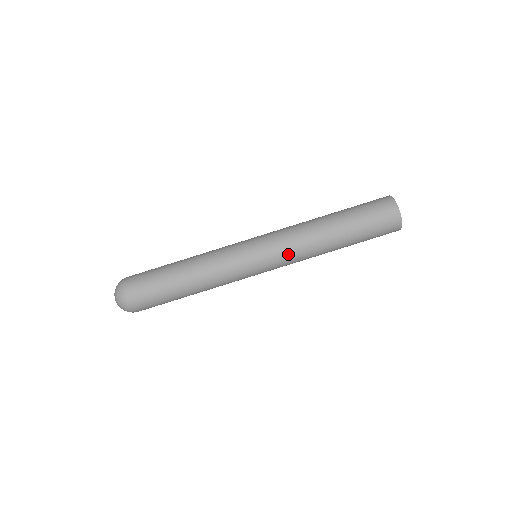
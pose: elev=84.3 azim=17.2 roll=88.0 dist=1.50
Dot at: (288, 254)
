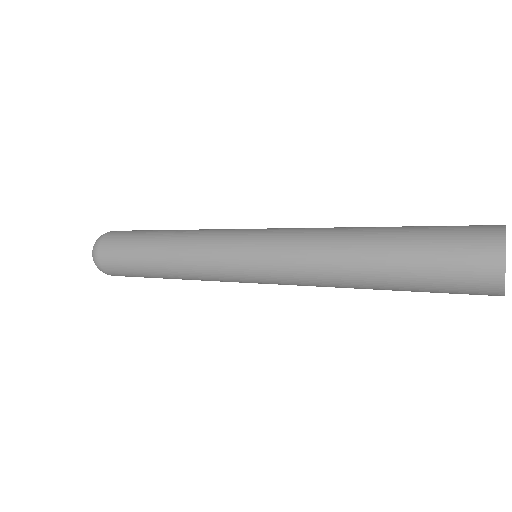
Dot at: occluded
